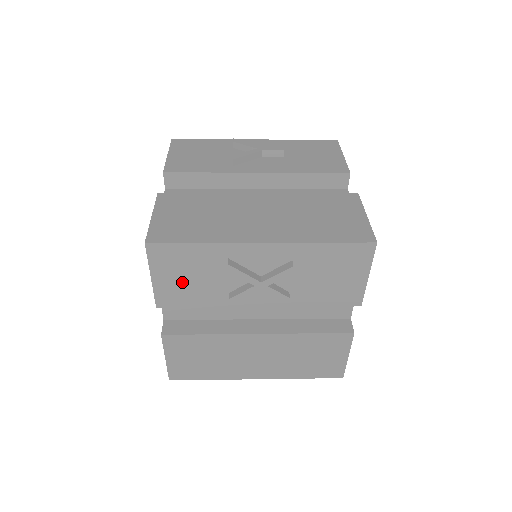
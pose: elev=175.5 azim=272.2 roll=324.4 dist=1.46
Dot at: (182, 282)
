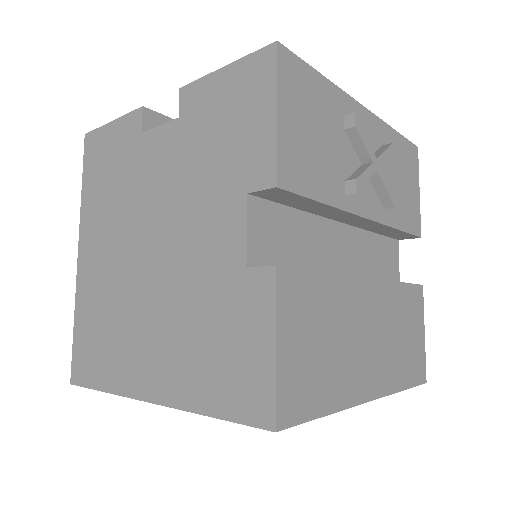
Dot at: (306, 140)
